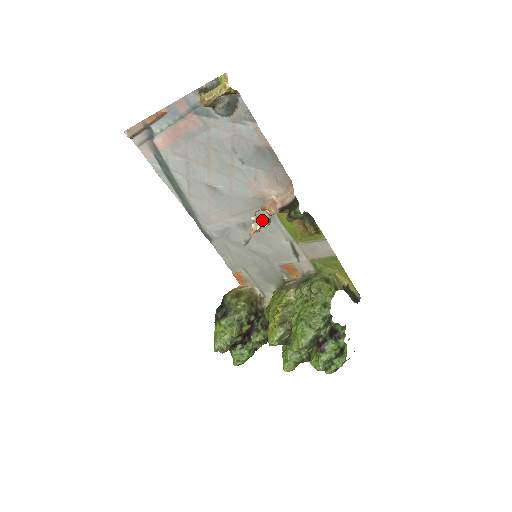
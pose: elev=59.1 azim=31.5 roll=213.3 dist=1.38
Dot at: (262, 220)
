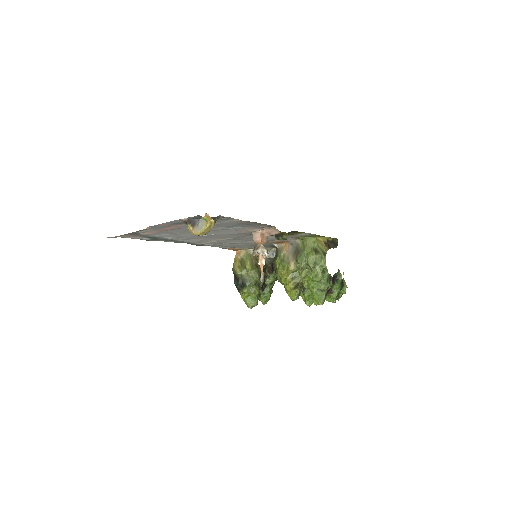
Dot at: occluded
